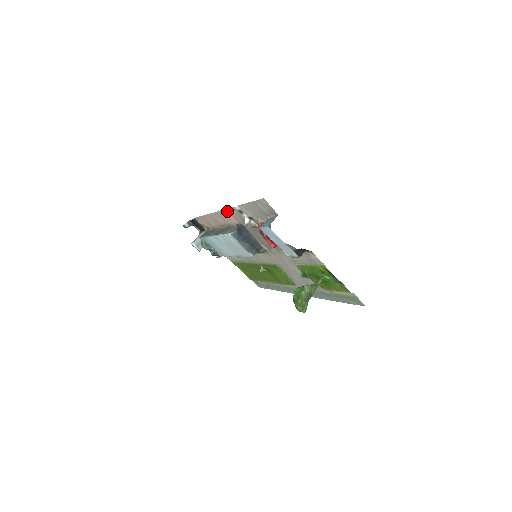
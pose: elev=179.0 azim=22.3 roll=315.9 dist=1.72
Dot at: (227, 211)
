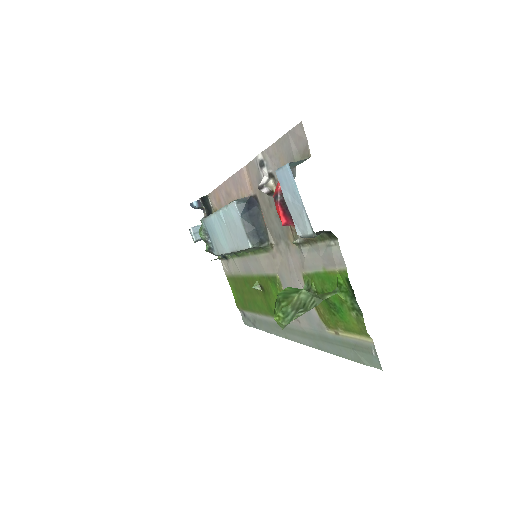
Dot at: (246, 171)
